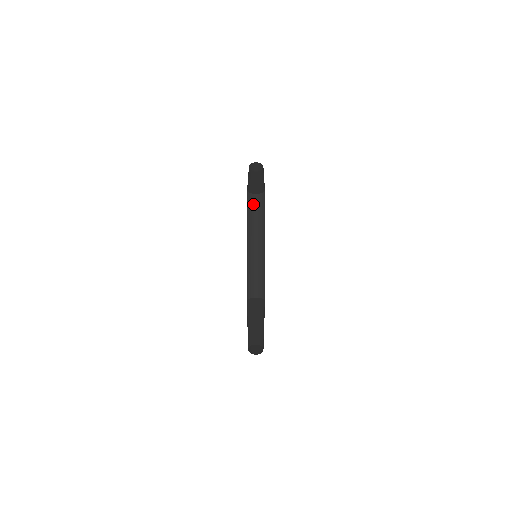
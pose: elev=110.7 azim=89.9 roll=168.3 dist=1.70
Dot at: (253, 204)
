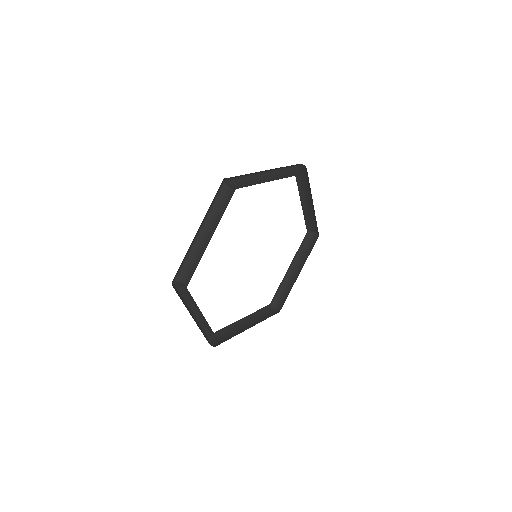
Dot at: (224, 197)
